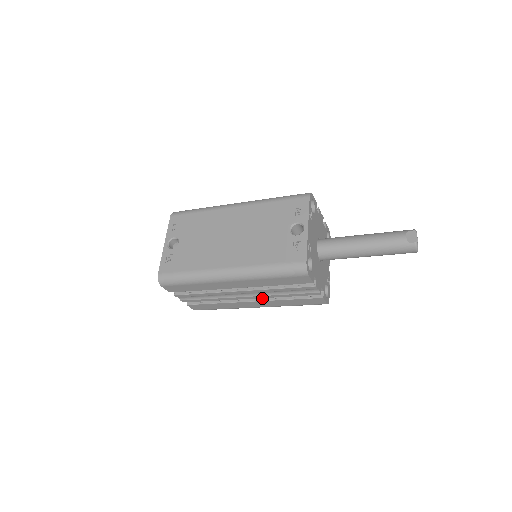
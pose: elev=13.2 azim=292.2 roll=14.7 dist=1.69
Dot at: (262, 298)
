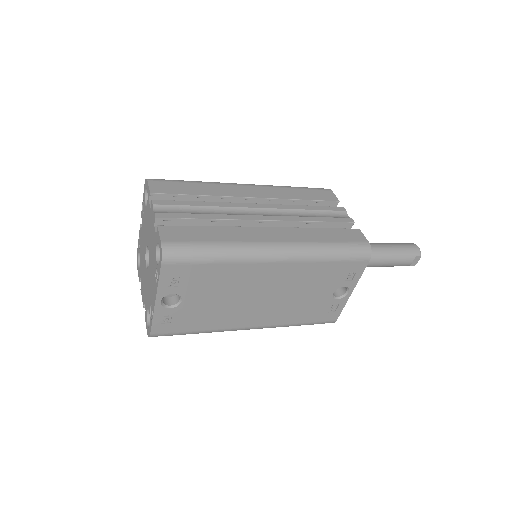
Dot at: occluded
